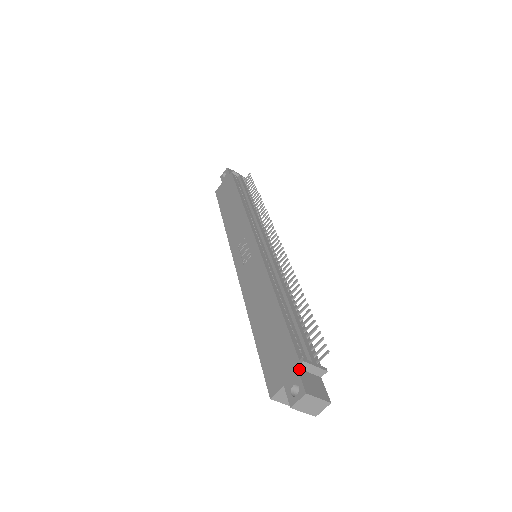
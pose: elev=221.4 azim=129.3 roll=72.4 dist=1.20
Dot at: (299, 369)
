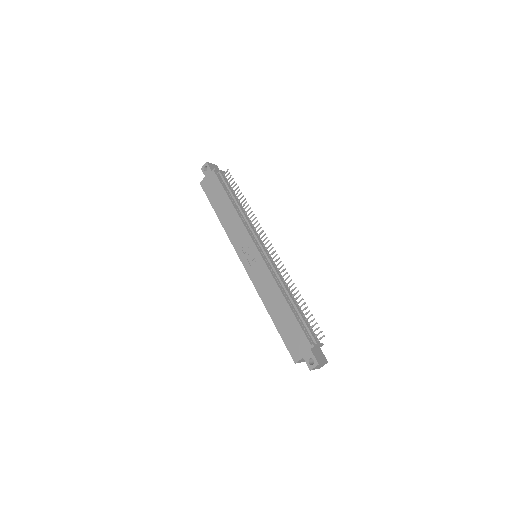
Dot at: (311, 349)
